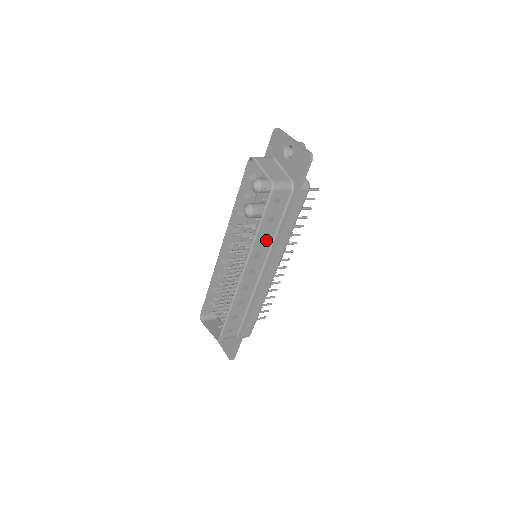
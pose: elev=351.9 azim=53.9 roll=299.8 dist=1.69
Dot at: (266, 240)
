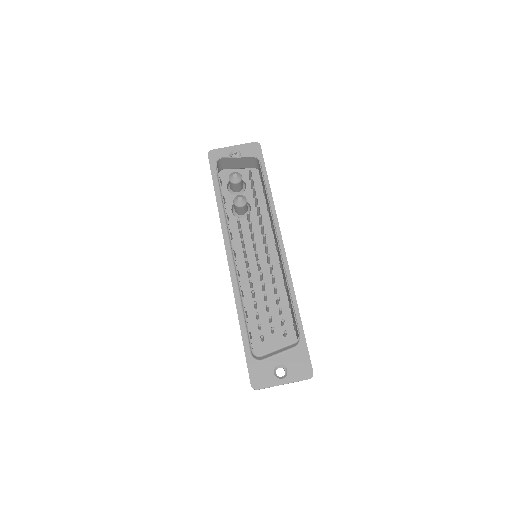
Dot at: occluded
